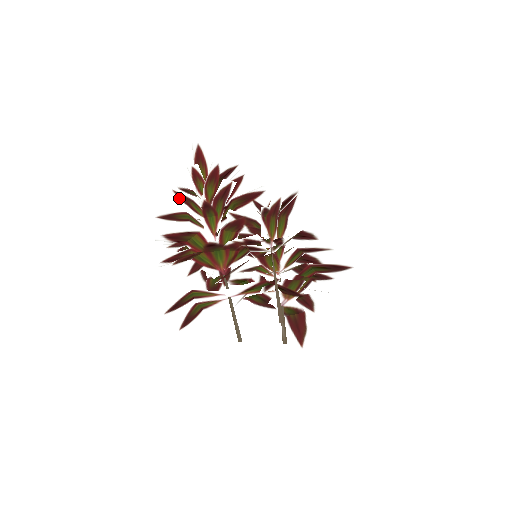
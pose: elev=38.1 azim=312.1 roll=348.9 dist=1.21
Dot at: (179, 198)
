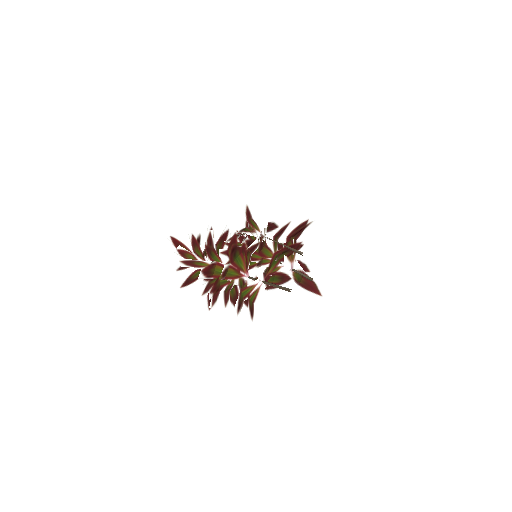
Dot at: (186, 265)
